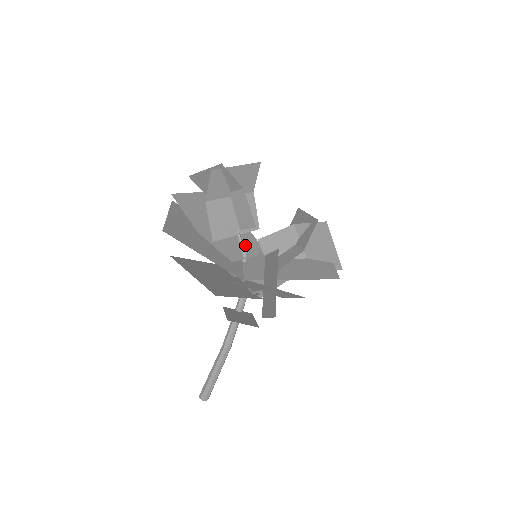
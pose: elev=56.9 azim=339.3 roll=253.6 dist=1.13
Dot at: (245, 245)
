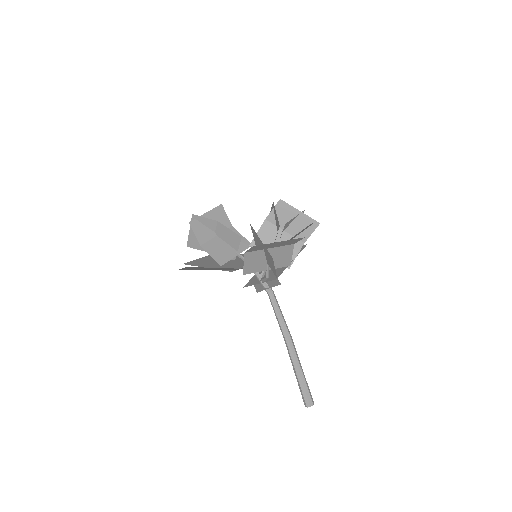
Dot at: occluded
